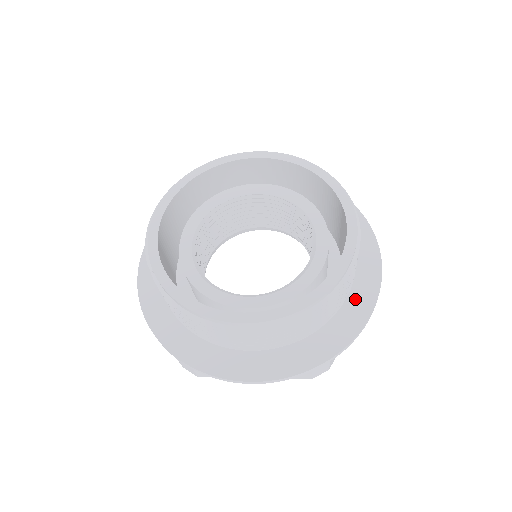
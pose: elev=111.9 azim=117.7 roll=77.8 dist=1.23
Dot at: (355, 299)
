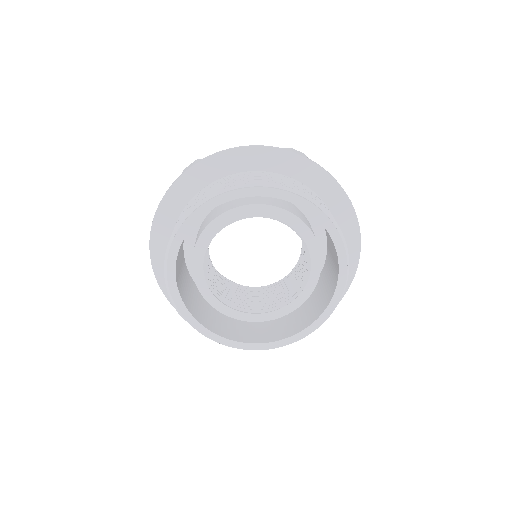
Dot at: occluded
